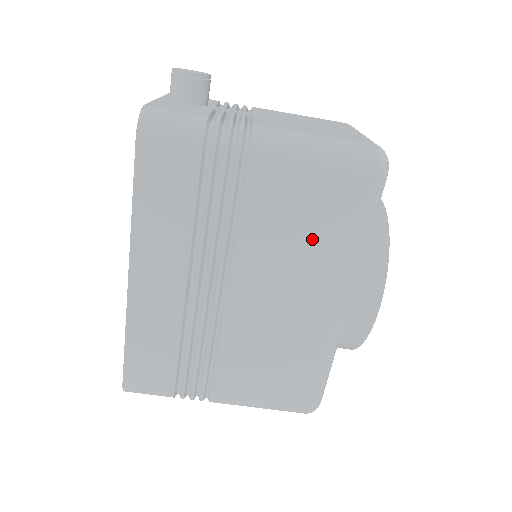
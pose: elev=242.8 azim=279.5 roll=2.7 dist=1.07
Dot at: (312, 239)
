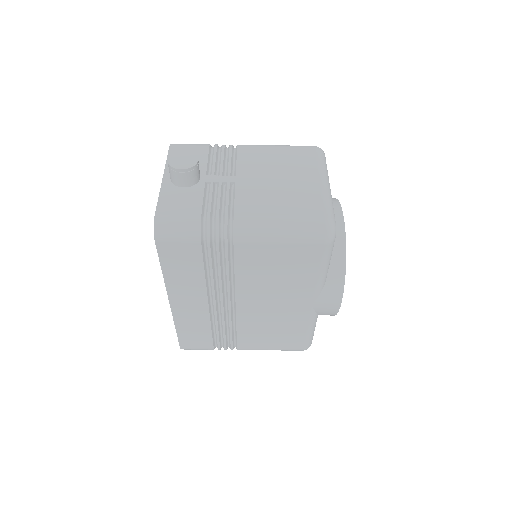
Dot at: (287, 277)
